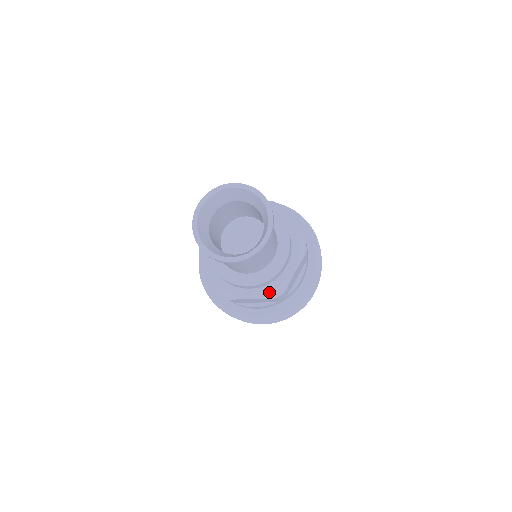
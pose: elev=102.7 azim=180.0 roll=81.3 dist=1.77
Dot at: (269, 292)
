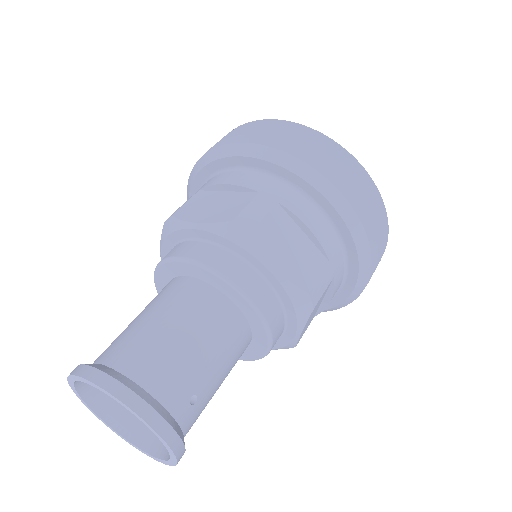
Dot at: occluded
